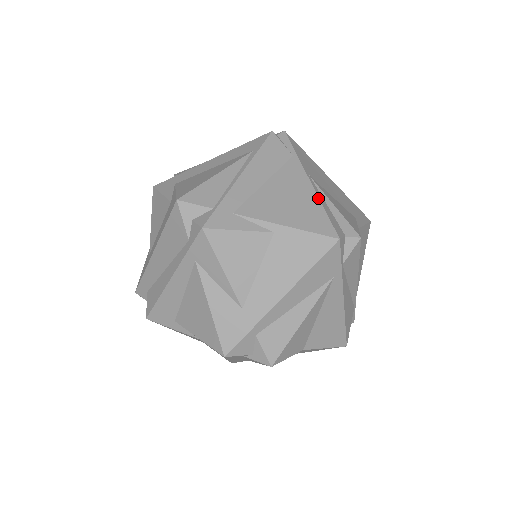
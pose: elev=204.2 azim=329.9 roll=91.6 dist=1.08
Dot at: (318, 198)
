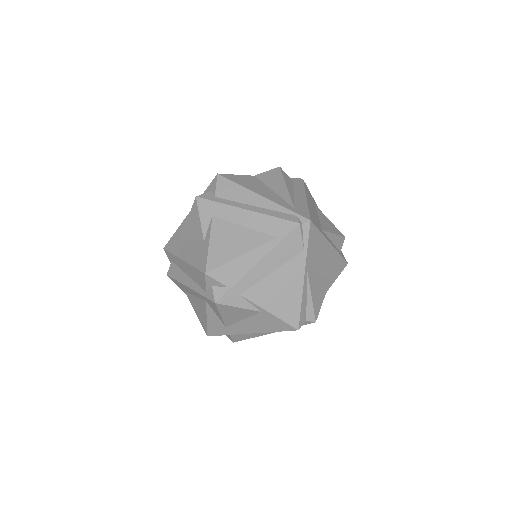
Dot at: (302, 295)
